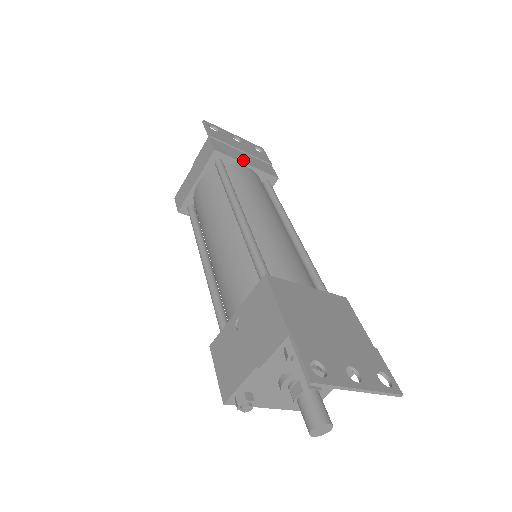
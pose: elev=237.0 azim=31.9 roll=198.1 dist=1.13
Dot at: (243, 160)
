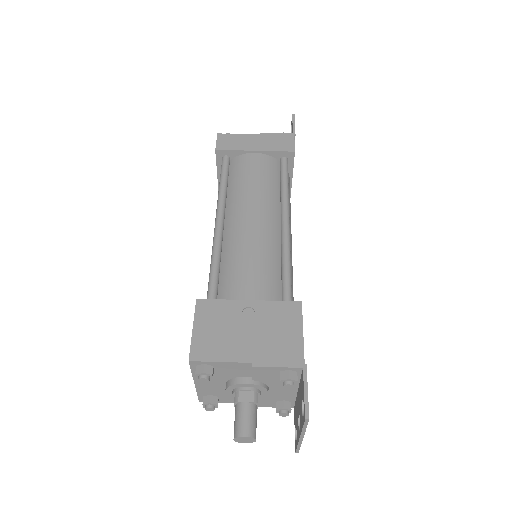
Dot at: occluded
